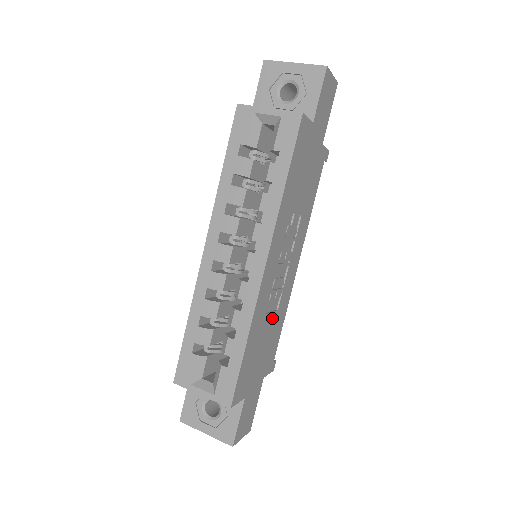
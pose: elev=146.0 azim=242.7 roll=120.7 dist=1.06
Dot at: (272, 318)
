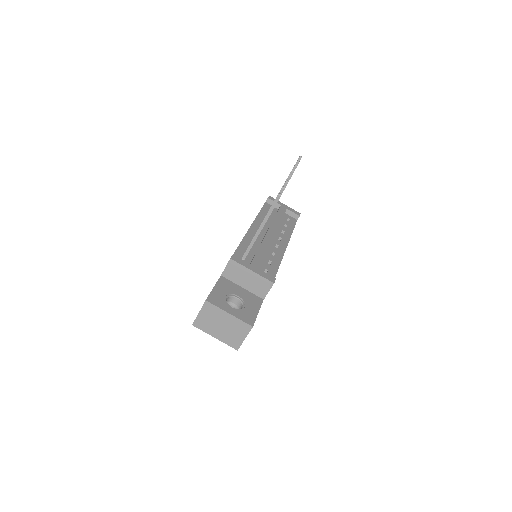
Dot at: occluded
